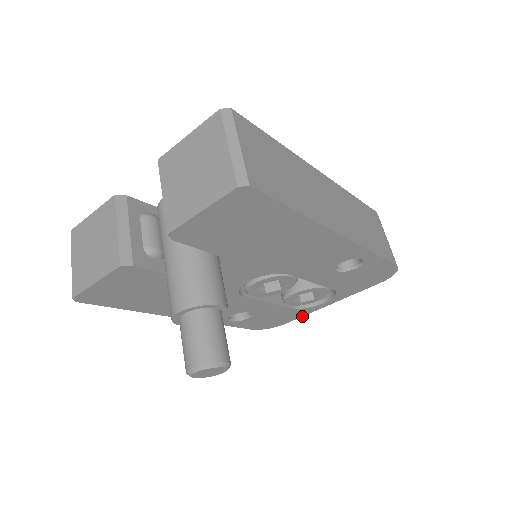
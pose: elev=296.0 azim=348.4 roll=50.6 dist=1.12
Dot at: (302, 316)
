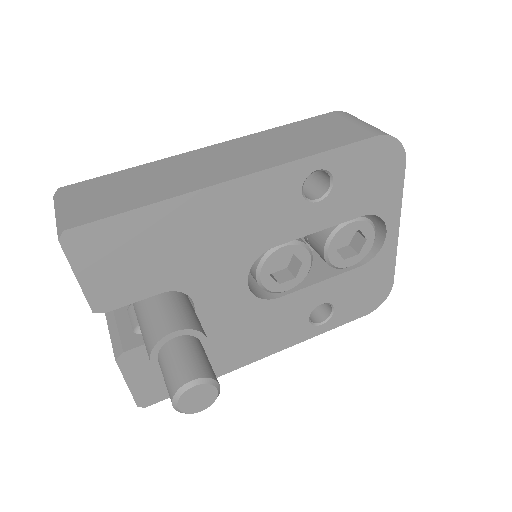
Dot at: (395, 262)
